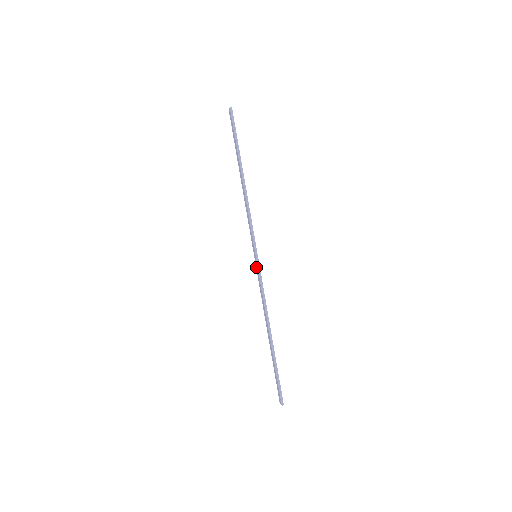
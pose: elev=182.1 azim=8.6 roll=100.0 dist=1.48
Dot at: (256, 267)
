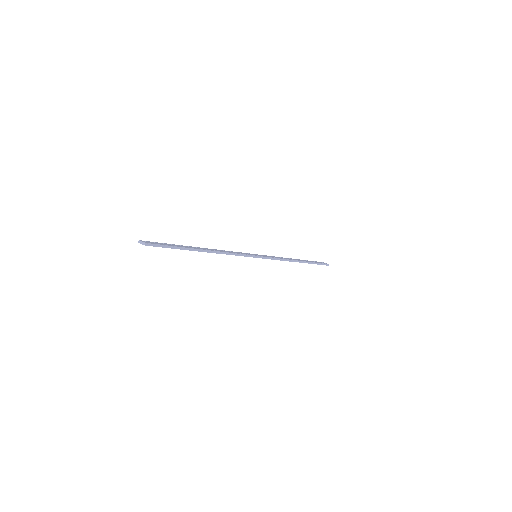
Dot at: occluded
